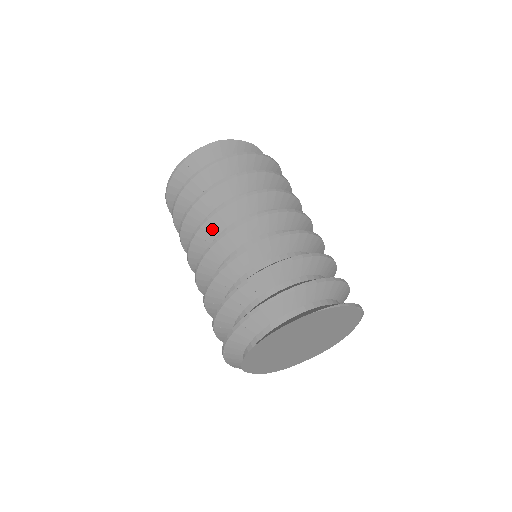
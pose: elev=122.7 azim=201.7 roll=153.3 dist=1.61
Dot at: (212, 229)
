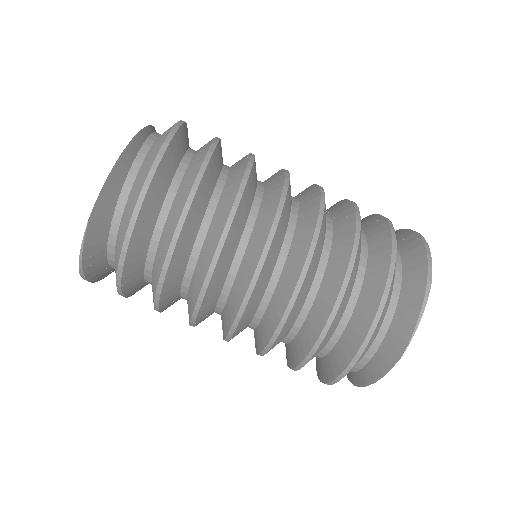
Dot at: (206, 314)
